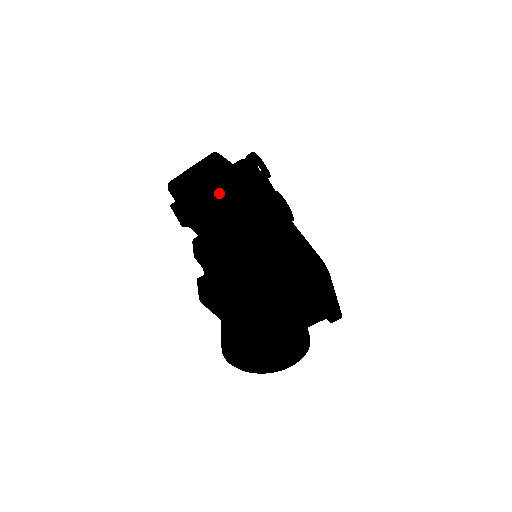
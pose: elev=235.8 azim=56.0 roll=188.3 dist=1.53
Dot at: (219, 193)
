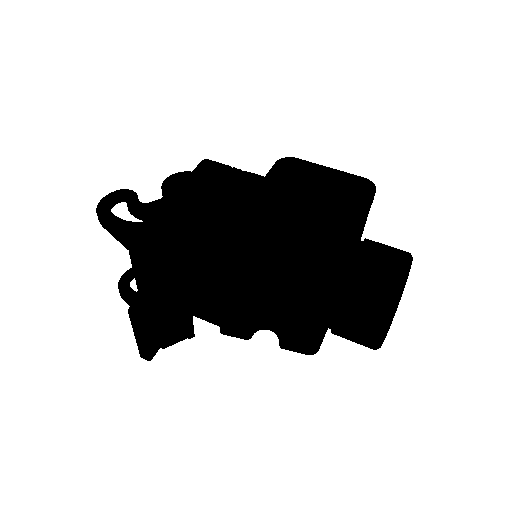
Dot at: (177, 301)
